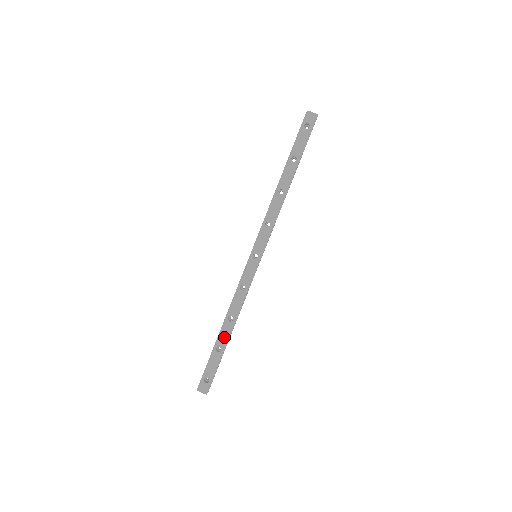
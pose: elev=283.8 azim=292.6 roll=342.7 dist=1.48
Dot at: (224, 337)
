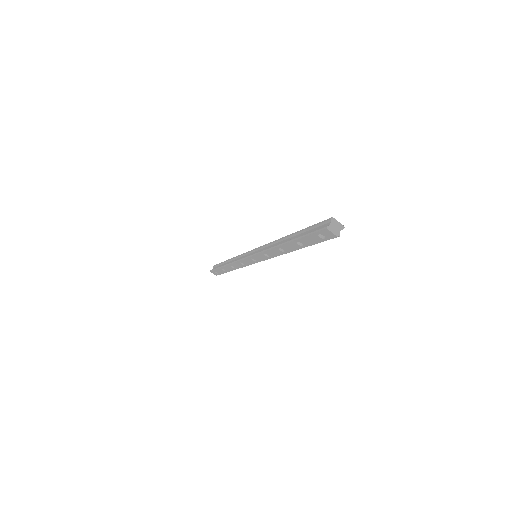
Dot at: (228, 269)
